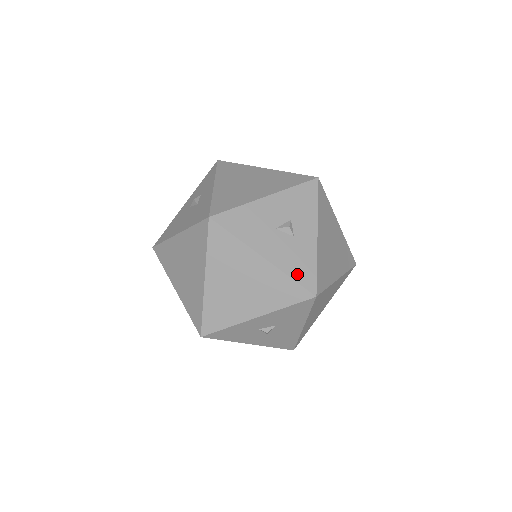
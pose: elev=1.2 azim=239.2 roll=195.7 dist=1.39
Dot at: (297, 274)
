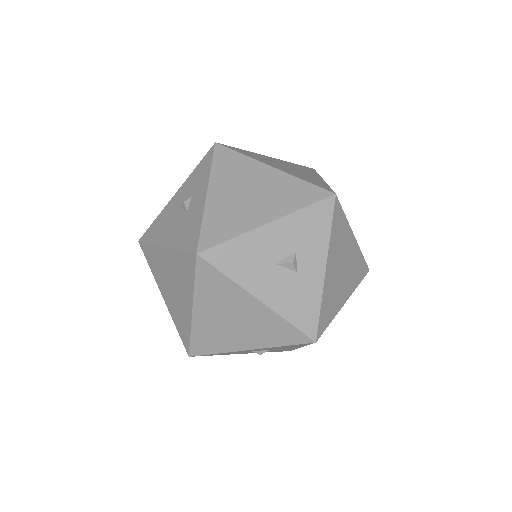
Dot at: (297, 318)
